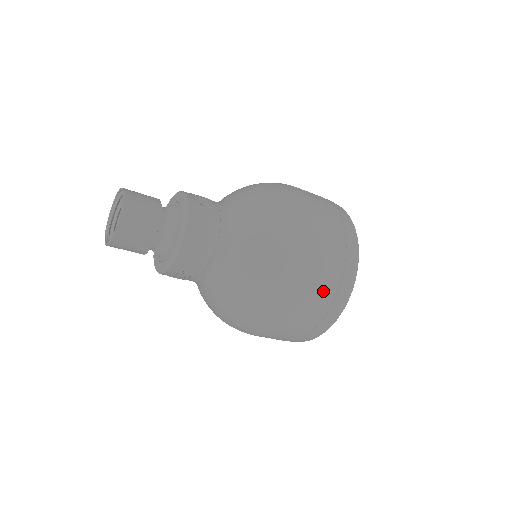
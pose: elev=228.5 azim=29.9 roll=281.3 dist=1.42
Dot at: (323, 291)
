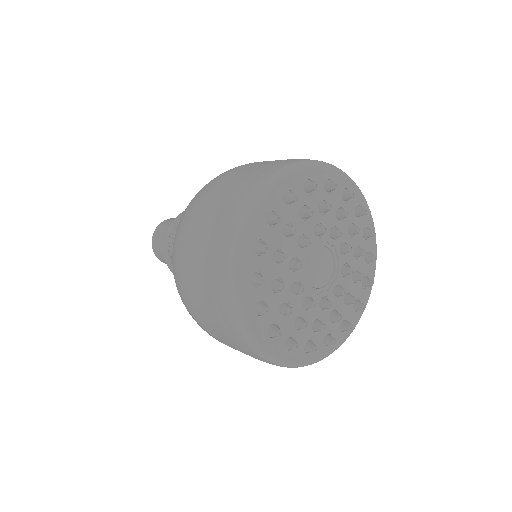
Dot at: (242, 174)
